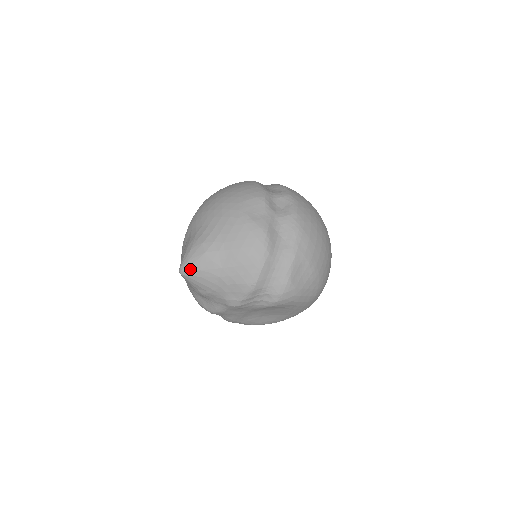
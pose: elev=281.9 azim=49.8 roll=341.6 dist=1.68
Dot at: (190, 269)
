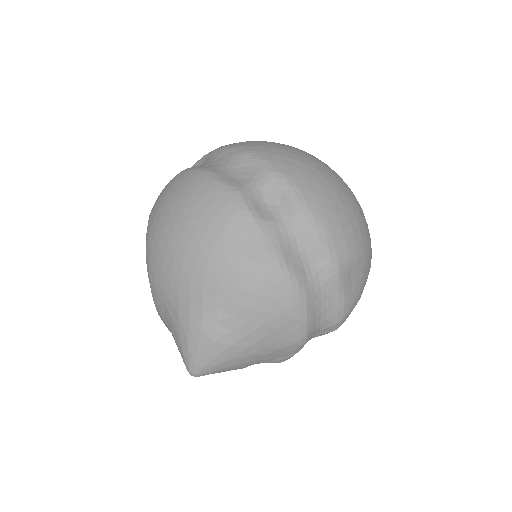
Dot at: (205, 369)
